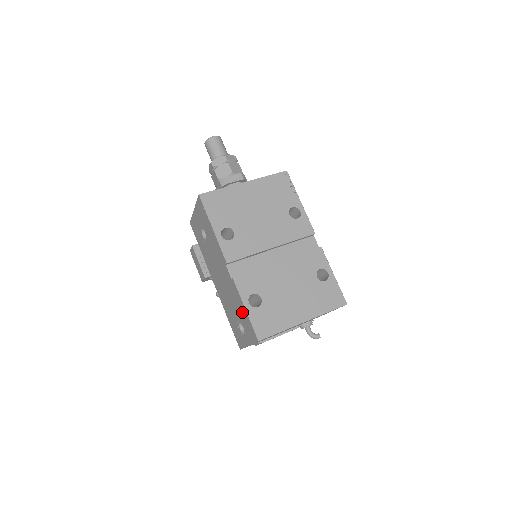
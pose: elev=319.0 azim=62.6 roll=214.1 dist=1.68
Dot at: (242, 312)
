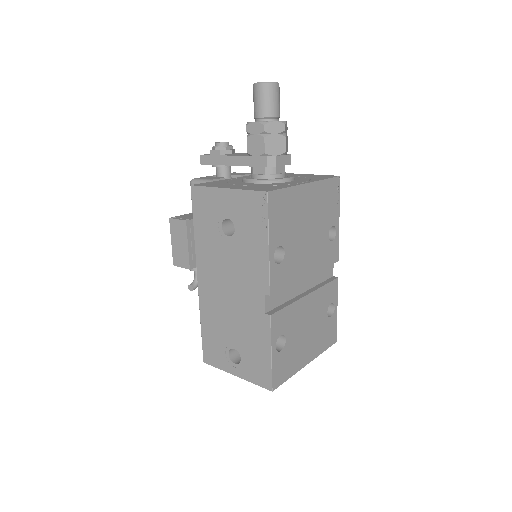
Dot at: (258, 350)
